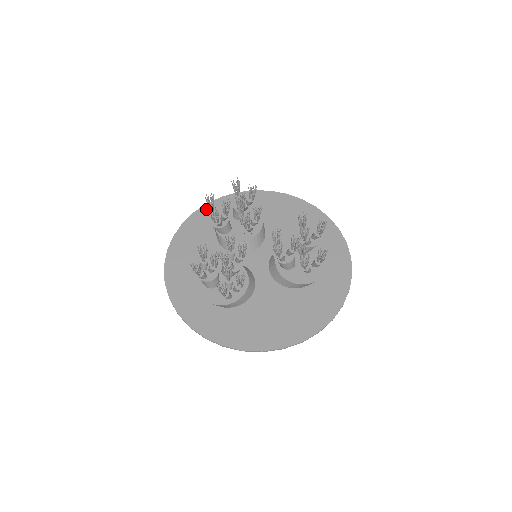
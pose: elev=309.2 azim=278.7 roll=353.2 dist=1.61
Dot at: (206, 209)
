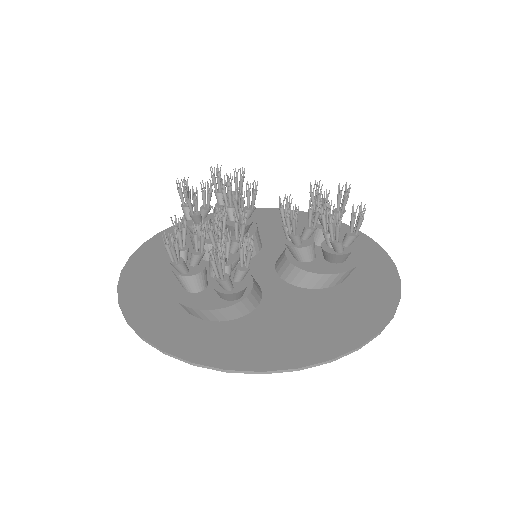
Dot at: occluded
